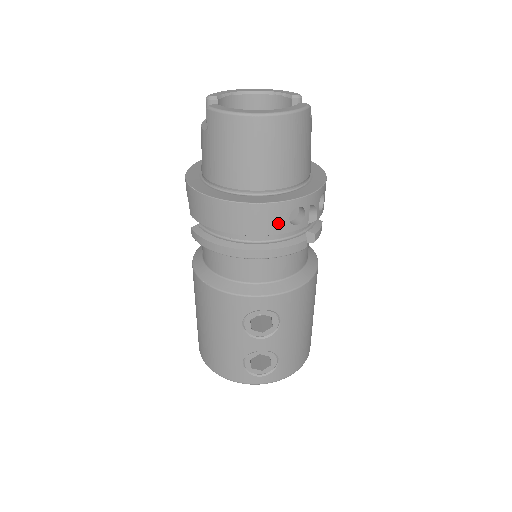
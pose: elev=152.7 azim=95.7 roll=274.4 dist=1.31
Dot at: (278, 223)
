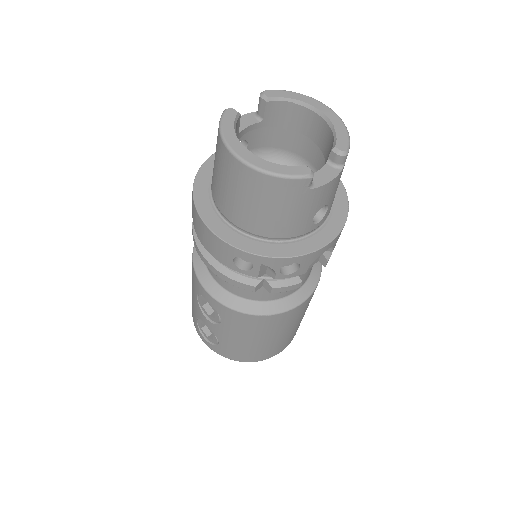
Dot at: (222, 255)
